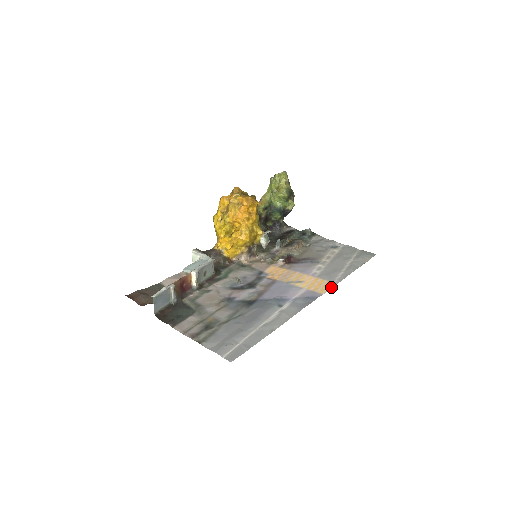
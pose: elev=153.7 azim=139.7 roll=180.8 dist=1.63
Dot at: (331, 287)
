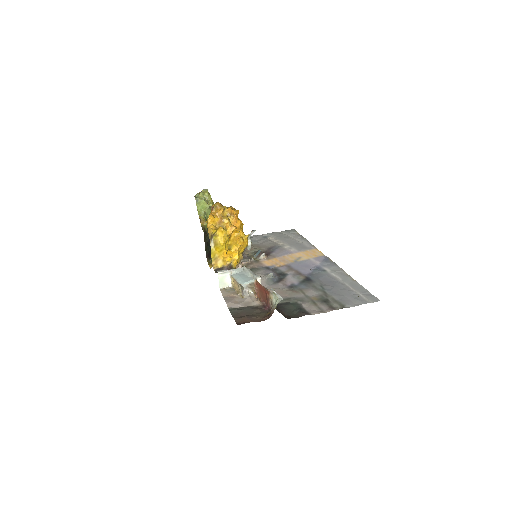
Dot at: (319, 251)
